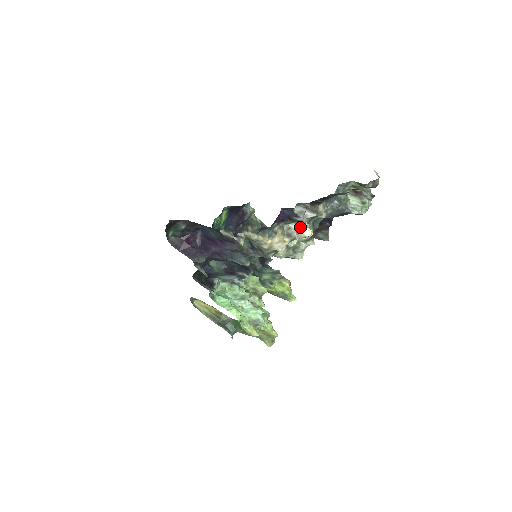
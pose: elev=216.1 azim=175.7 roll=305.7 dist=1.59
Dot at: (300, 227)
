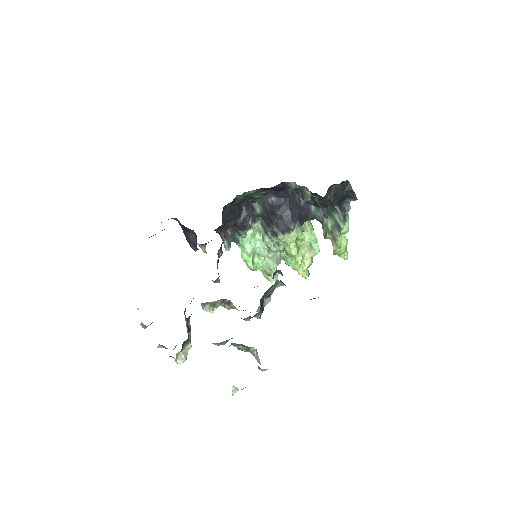
Dot at: (173, 357)
